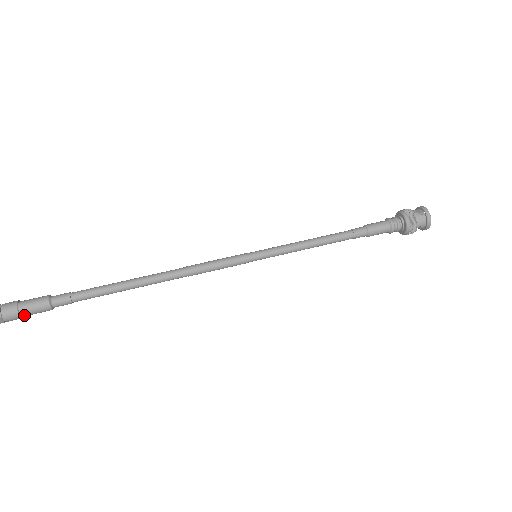
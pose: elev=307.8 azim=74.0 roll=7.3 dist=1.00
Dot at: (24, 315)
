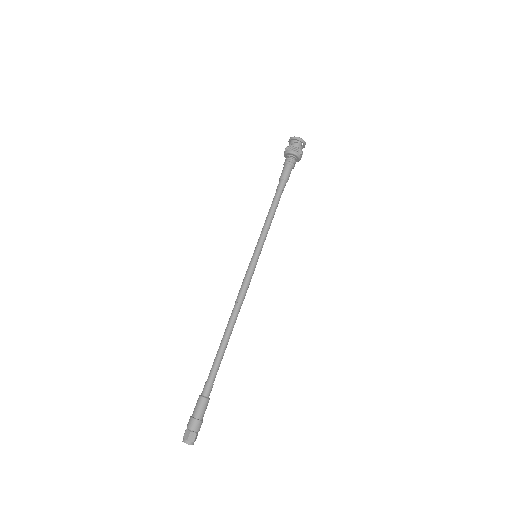
Dot at: occluded
